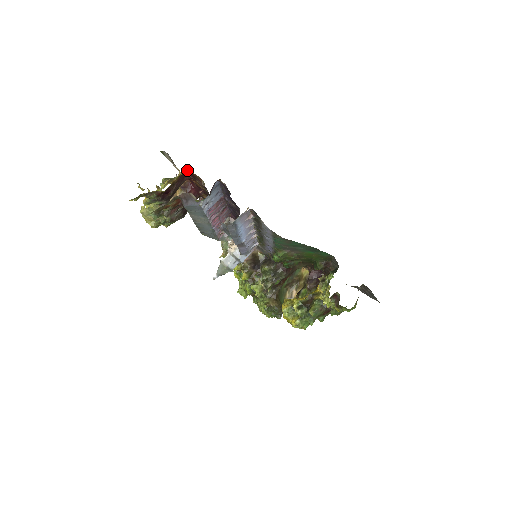
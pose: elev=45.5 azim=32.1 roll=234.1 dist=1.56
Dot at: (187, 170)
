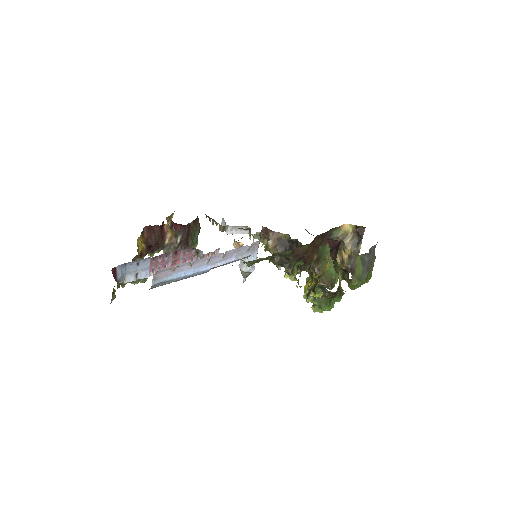
Dot at: (142, 231)
